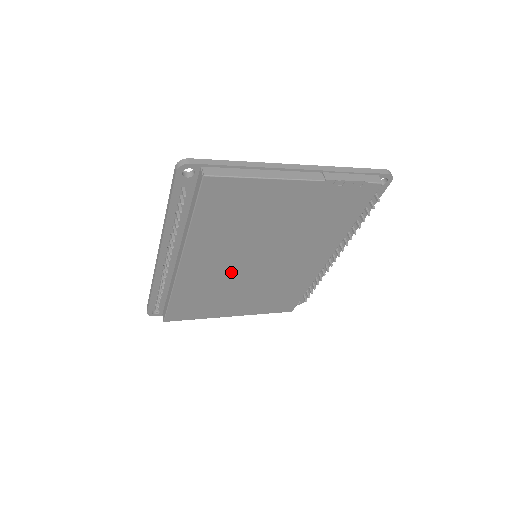
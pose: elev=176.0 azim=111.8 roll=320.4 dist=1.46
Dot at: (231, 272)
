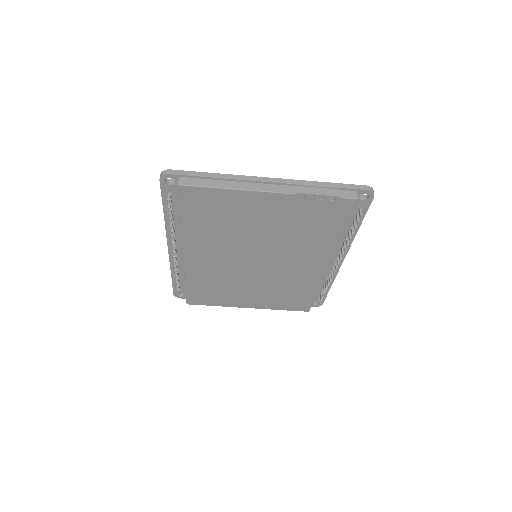
Dot at: (233, 268)
